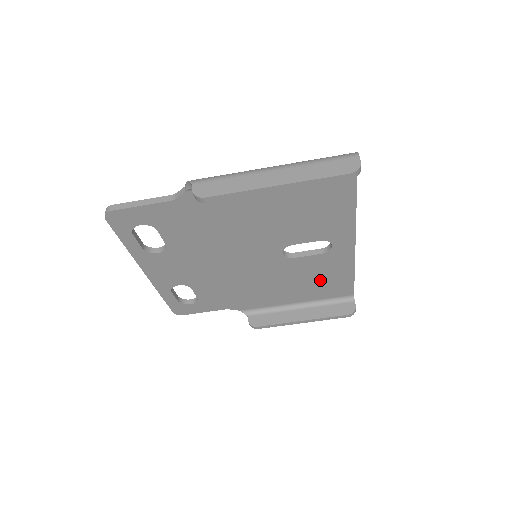
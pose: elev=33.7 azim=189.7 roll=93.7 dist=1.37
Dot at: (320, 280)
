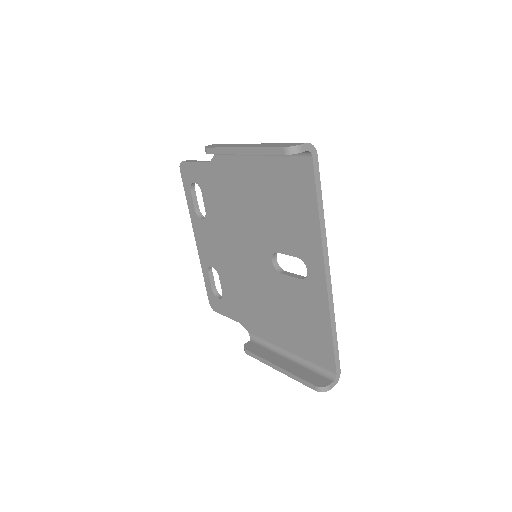
Dot at: (304, 324)
